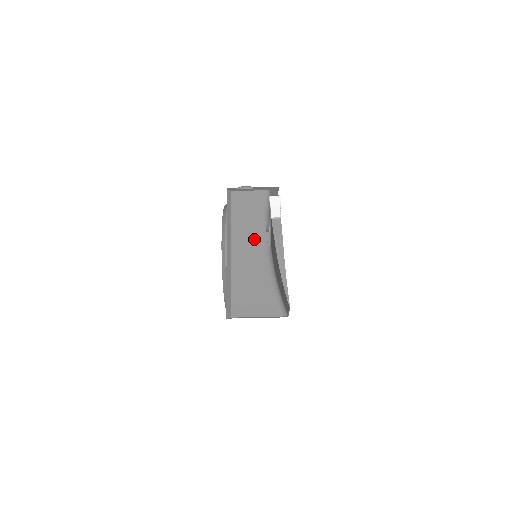
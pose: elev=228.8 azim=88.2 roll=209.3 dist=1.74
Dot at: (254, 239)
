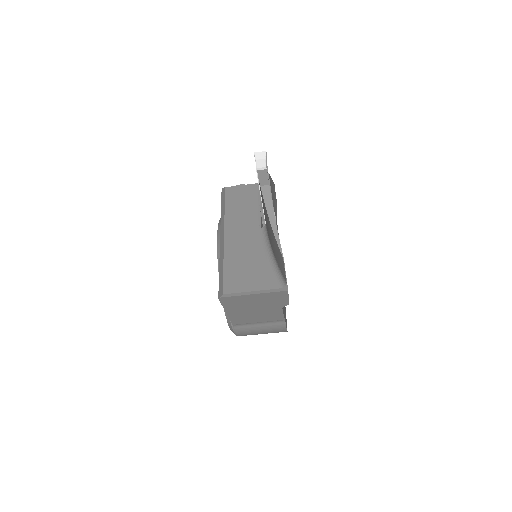
Dot at: (248, 223)
